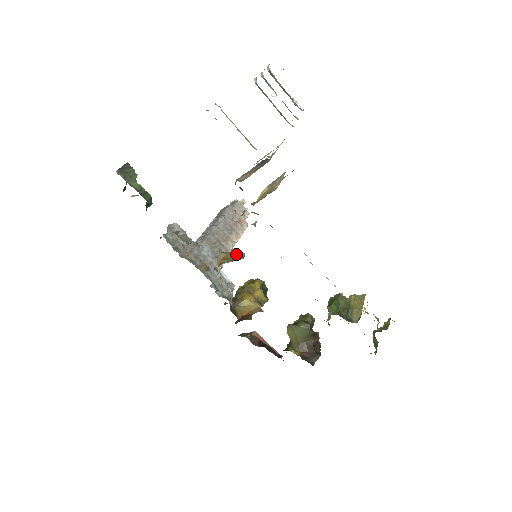
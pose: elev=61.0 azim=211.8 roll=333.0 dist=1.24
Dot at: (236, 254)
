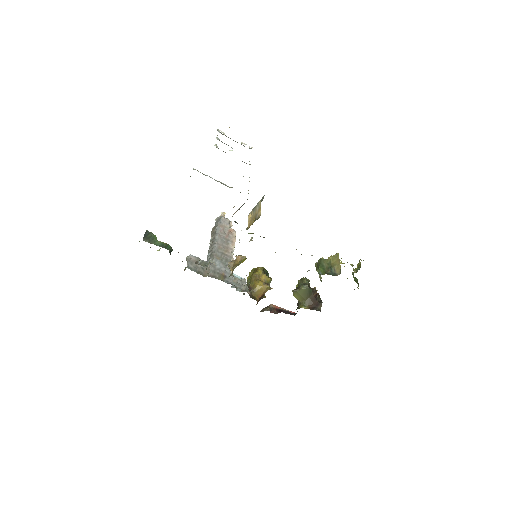
Dot at: (240, 259)
